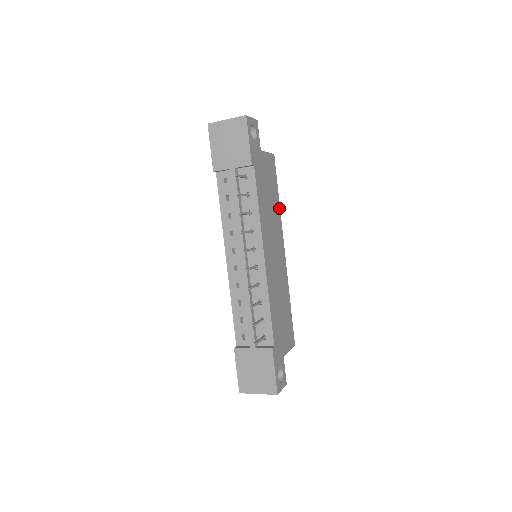
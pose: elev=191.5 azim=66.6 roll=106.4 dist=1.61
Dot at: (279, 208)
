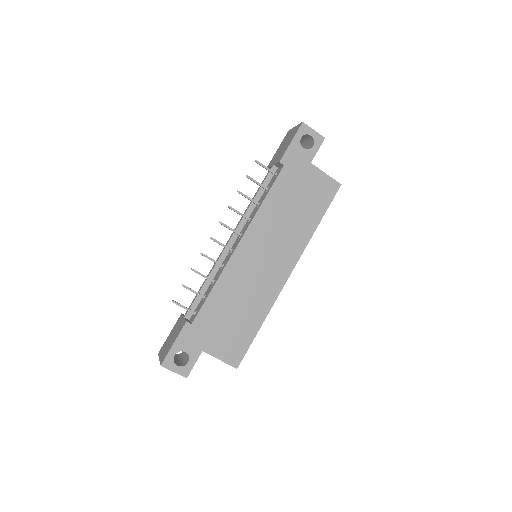
Dot at: (312, 232)
